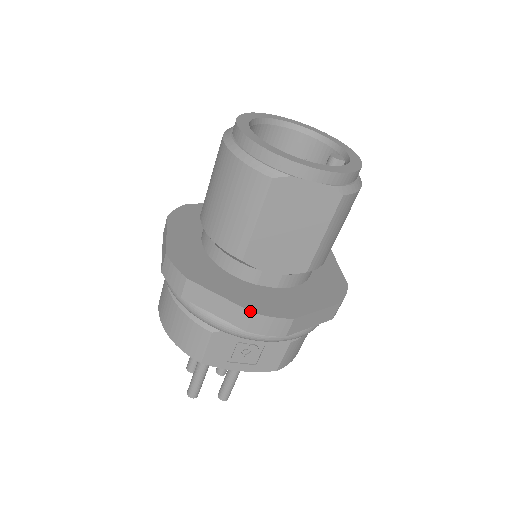
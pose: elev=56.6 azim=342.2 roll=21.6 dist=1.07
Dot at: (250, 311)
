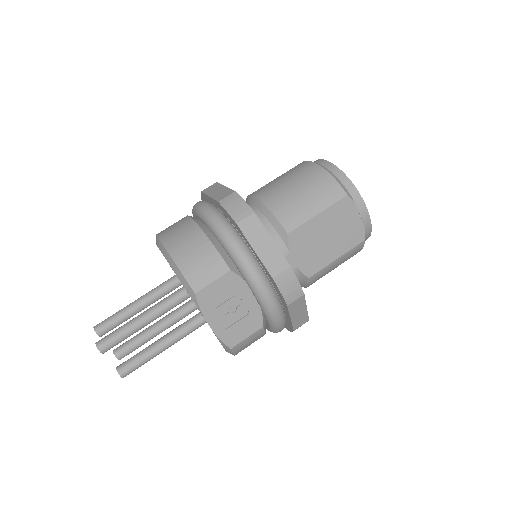
Dot at: occluded
